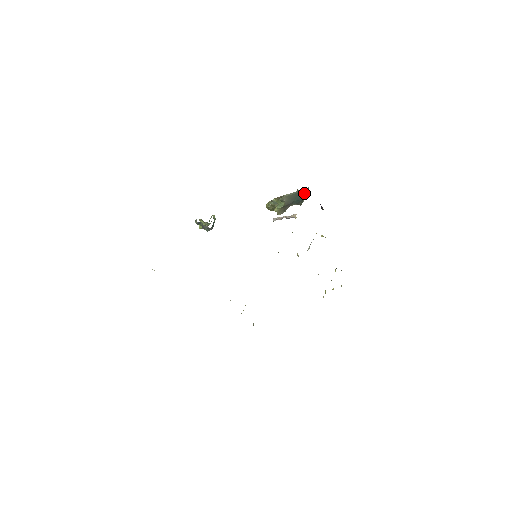
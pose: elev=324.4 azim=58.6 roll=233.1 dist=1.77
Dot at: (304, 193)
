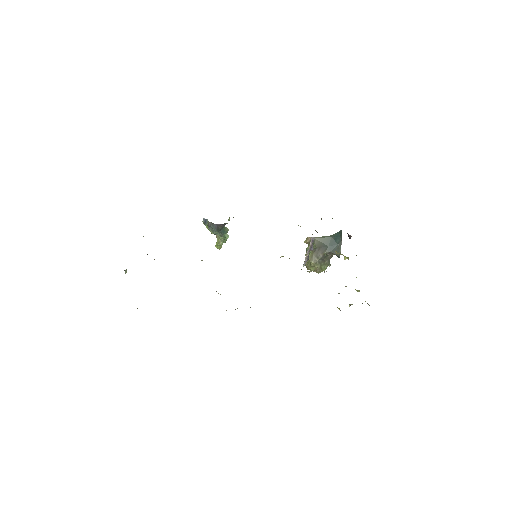
Dot at: (338, 237)
